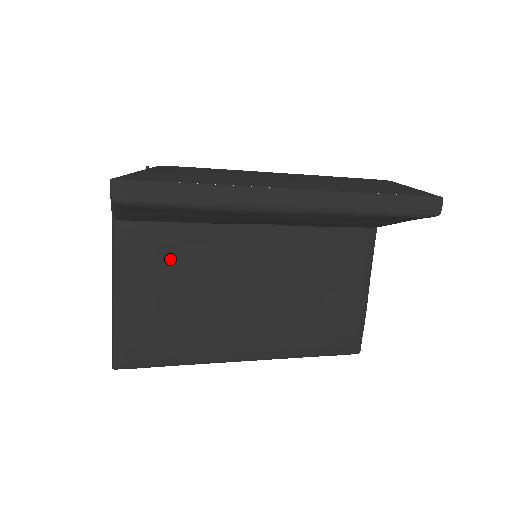
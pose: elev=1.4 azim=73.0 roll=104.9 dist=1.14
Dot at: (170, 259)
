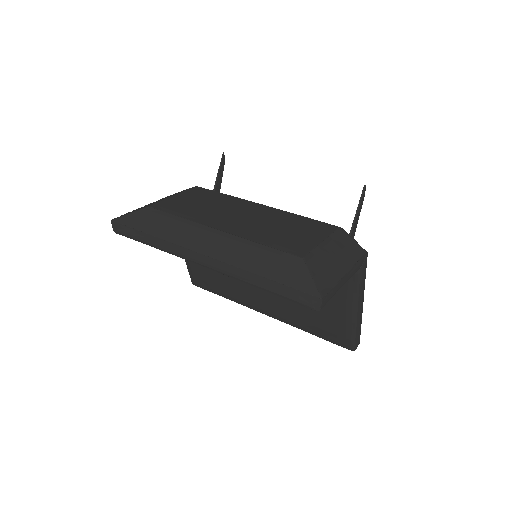
Dot at: occluded
